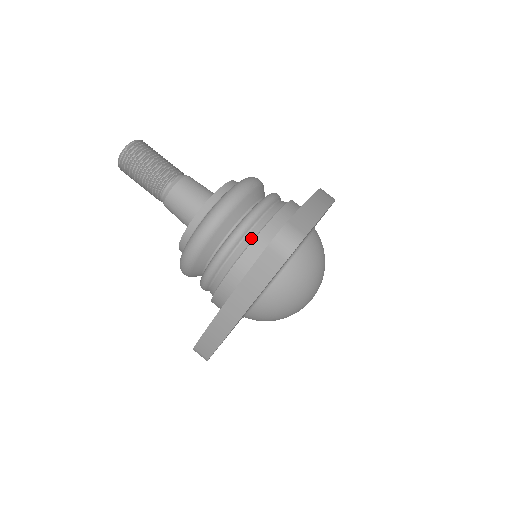
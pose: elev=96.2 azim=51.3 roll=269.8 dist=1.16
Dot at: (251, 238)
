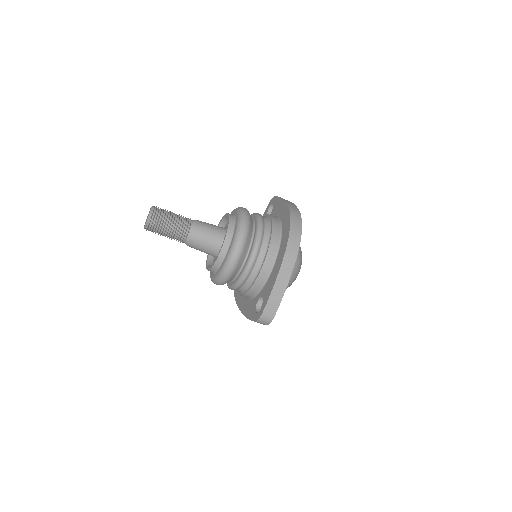
Dot at: (247, 286)
